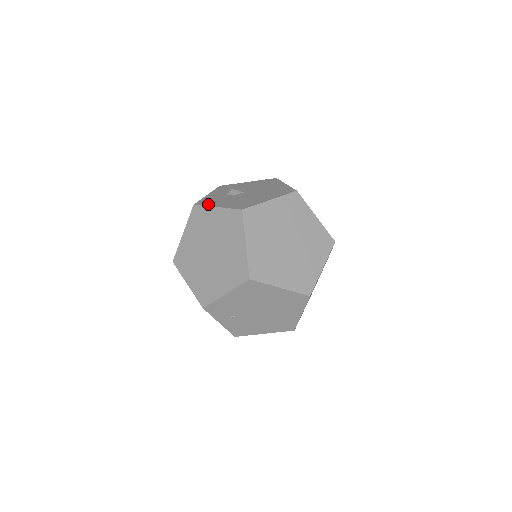
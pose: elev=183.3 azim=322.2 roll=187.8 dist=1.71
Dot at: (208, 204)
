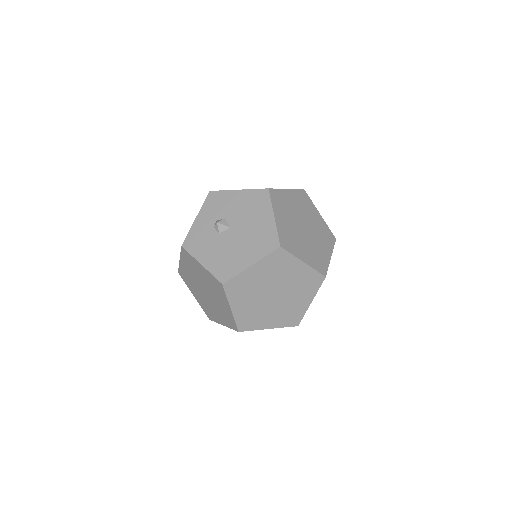
Dot at: (194, 252)
